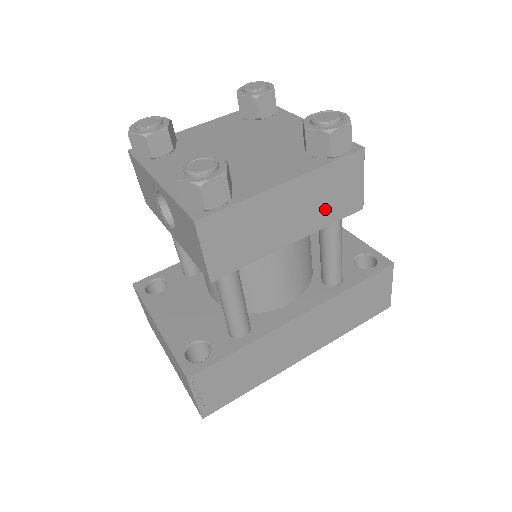
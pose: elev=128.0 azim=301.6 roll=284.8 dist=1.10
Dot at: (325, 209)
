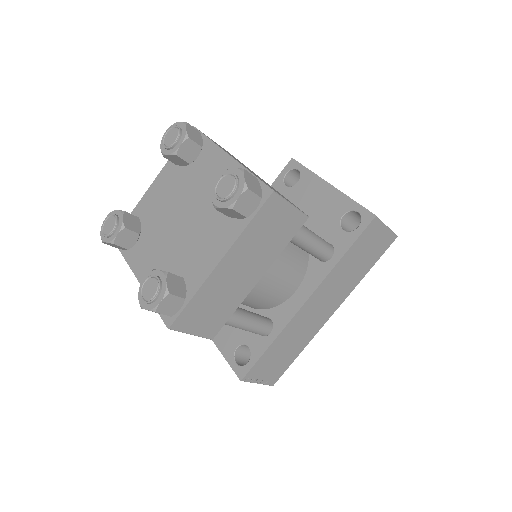
Dot at: (270, 246)
